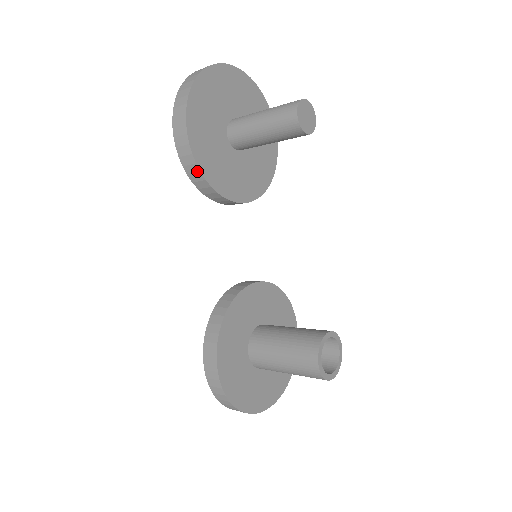
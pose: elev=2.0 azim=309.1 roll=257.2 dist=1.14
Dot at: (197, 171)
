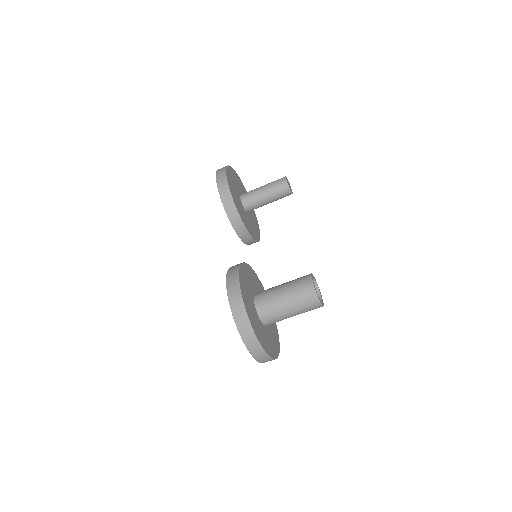
Dot at: (229, 194)
